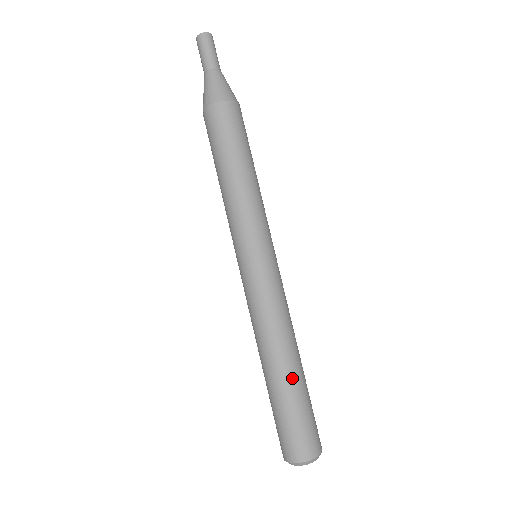
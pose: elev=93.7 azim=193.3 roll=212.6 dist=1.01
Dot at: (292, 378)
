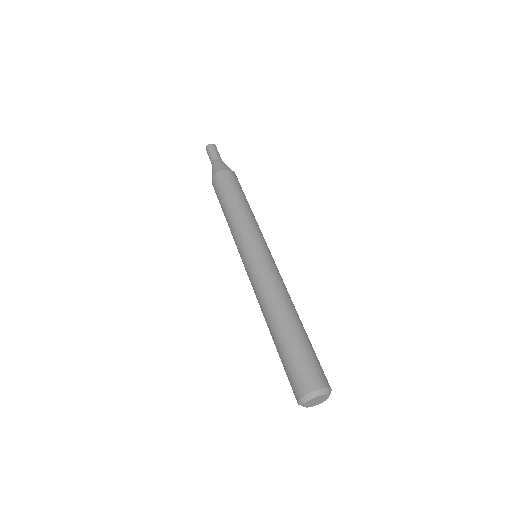
Dot at: (283, 329)
